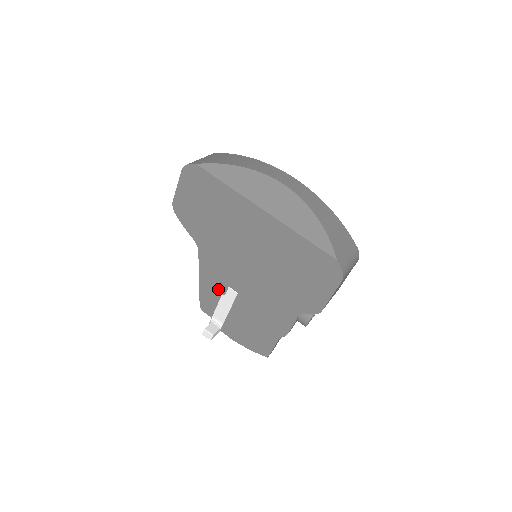
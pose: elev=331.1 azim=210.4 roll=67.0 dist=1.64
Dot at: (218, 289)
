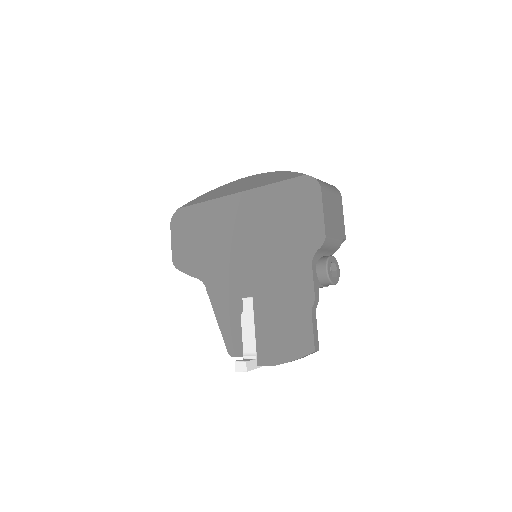
Dot at: (235, 312)
